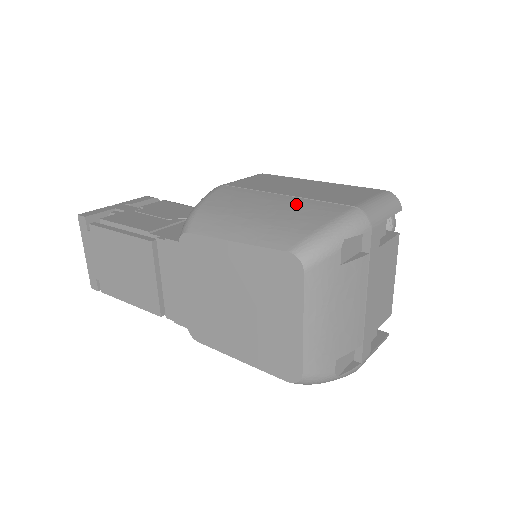
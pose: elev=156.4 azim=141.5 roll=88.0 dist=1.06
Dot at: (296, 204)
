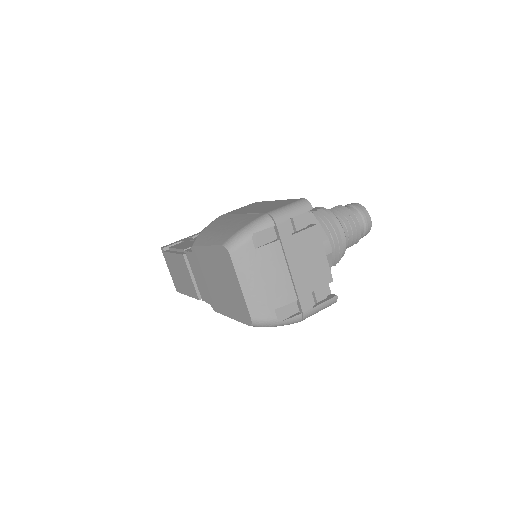
Dot at: (242, 218)
